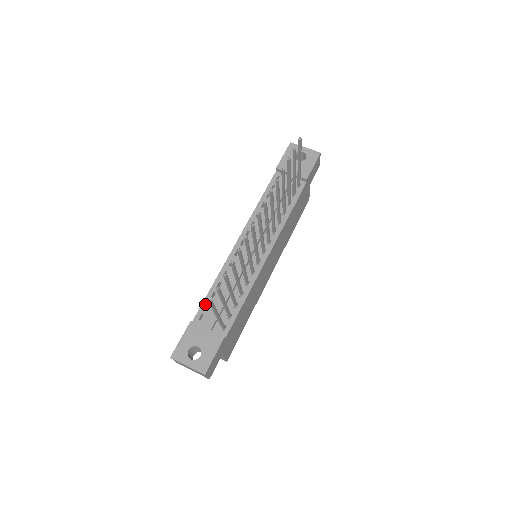
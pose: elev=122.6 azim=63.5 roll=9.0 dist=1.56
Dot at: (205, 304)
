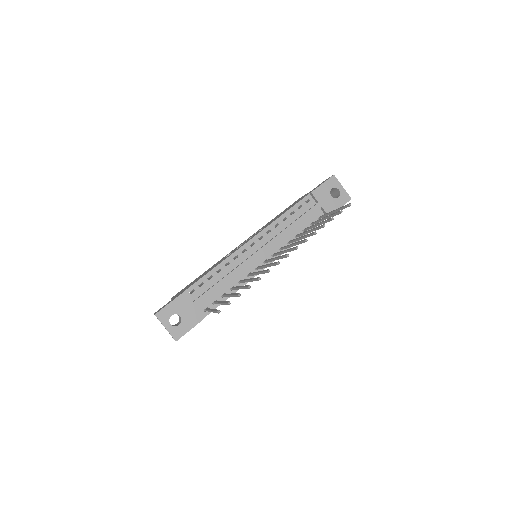
Dot at: (200, 282)
